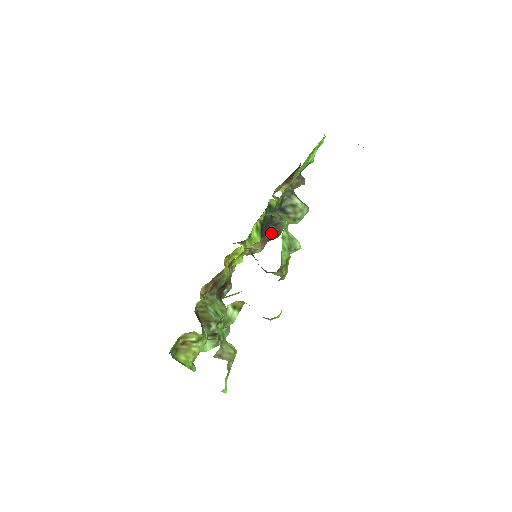
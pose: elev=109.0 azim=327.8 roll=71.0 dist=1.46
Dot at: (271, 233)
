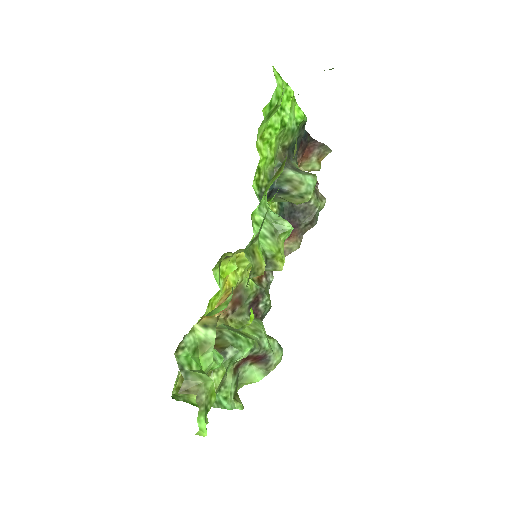
Dot at: (302, 222)
